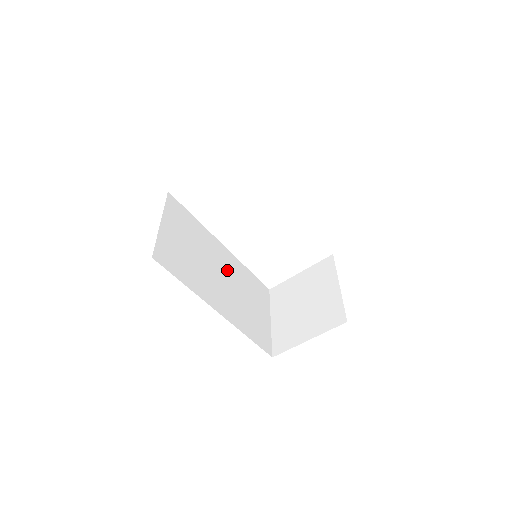
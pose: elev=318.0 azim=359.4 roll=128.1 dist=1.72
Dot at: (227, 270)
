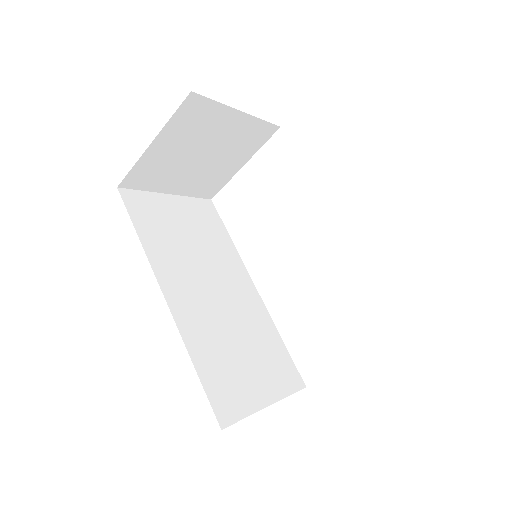
Dot at: (234, 299)
